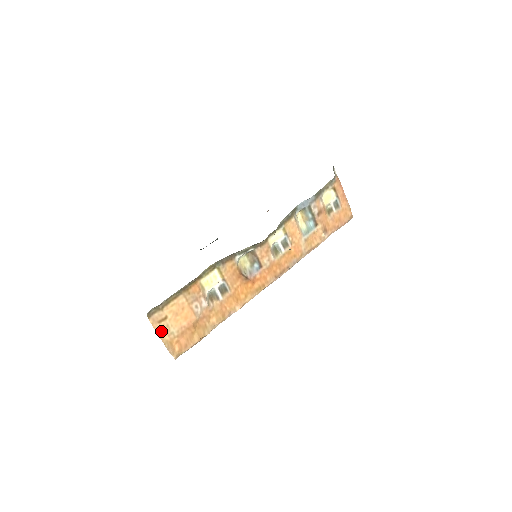
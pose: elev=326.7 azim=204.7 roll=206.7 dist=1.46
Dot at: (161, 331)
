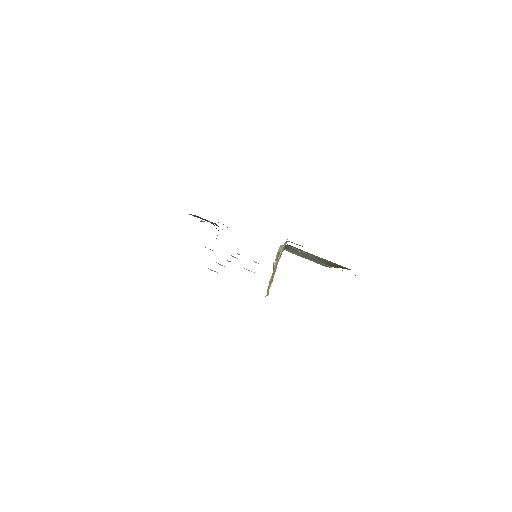
Dot at: occluded
